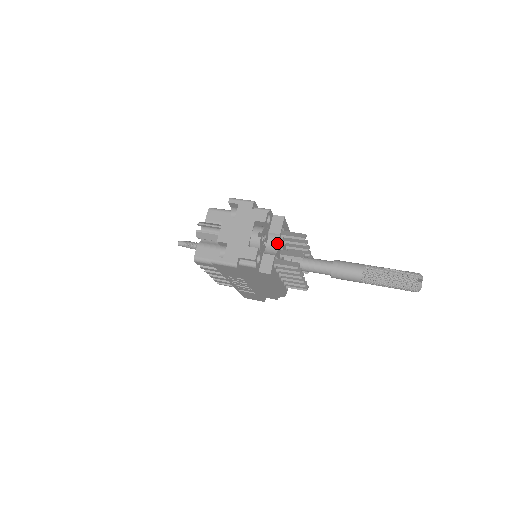
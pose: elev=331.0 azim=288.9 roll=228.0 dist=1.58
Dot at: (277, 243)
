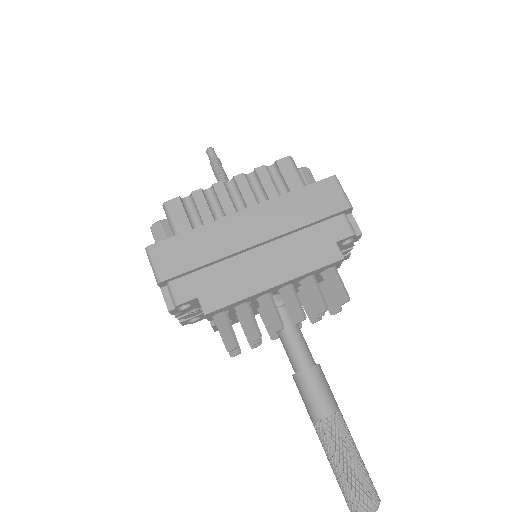
Dot at: occluded
